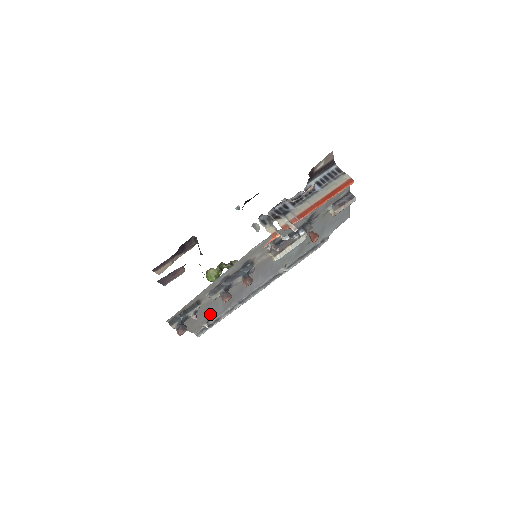
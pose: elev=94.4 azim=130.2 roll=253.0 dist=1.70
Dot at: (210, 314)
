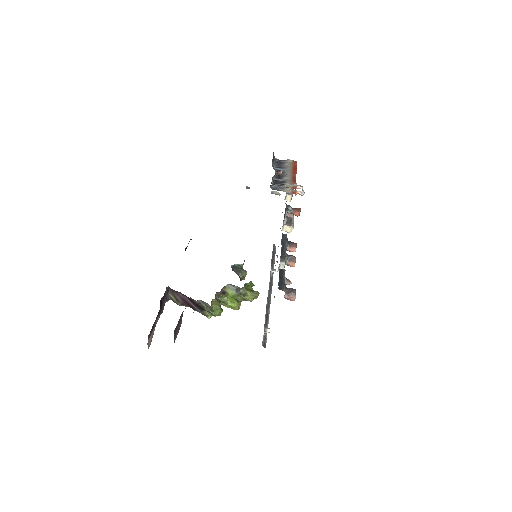
Dot at: occluded
